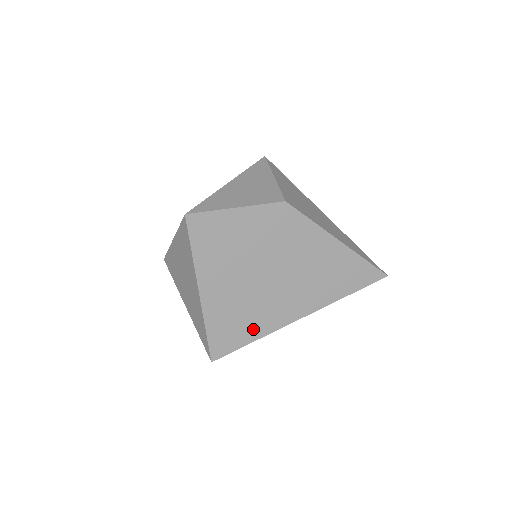
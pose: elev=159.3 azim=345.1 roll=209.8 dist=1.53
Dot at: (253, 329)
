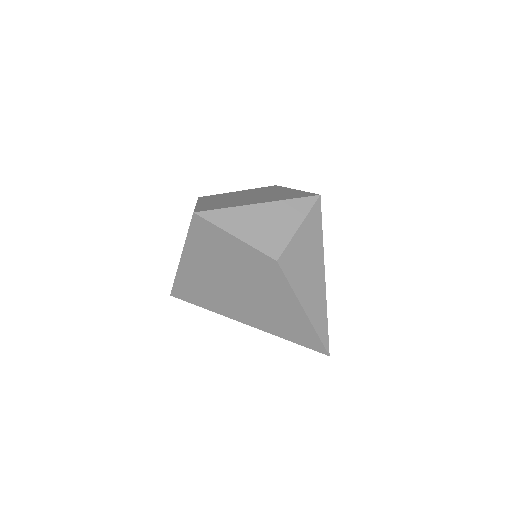
Dot at: (208, 303)
